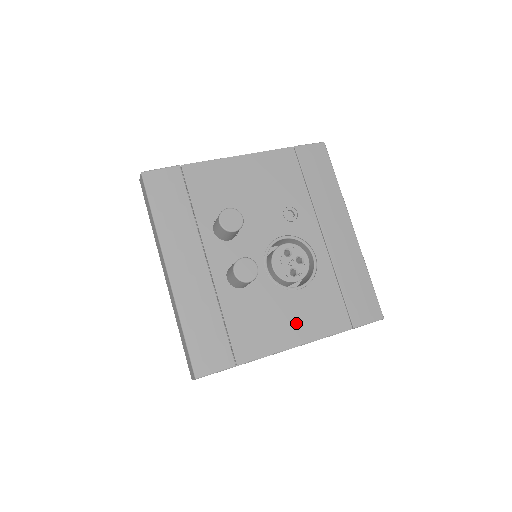
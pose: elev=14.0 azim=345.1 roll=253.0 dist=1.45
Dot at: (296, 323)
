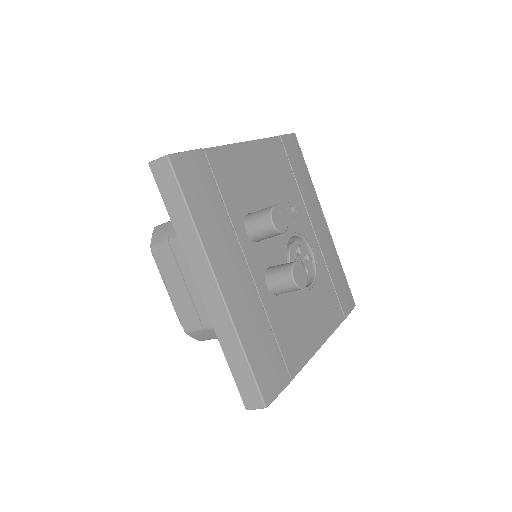
Dot at: (317, 323)
